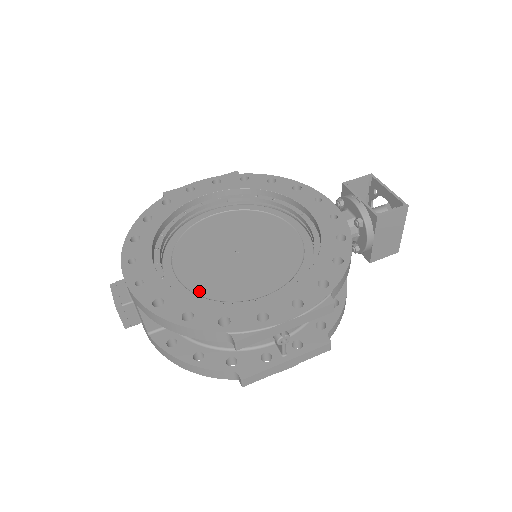
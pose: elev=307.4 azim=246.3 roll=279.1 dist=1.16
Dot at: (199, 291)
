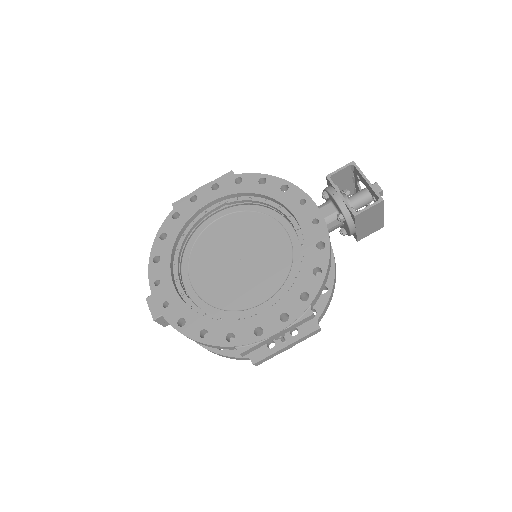
Dot at: (212, 302)
